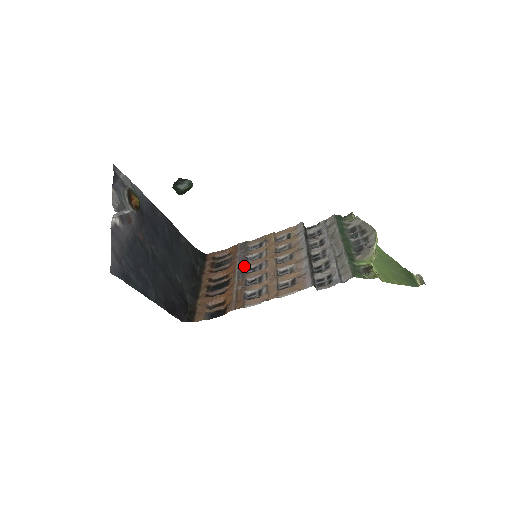
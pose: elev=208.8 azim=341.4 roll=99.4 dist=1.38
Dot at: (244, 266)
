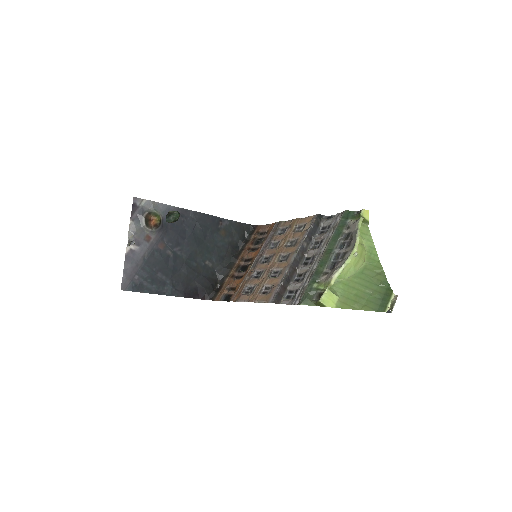
Dot at: (262, 254)
